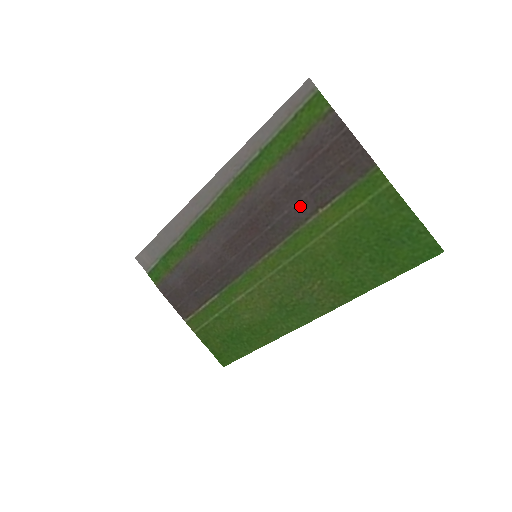
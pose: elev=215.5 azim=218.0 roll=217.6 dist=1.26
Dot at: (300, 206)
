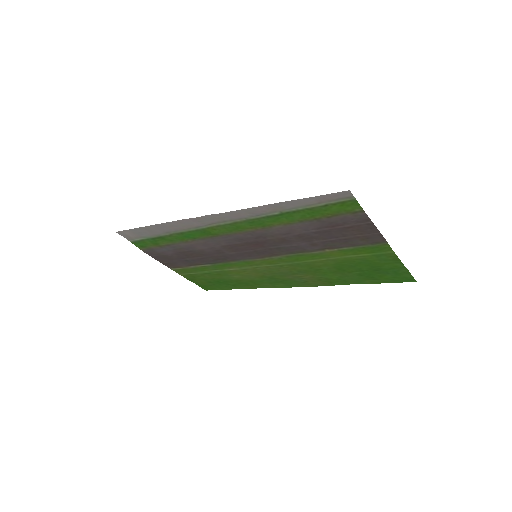
Dot at: (309, 245)
